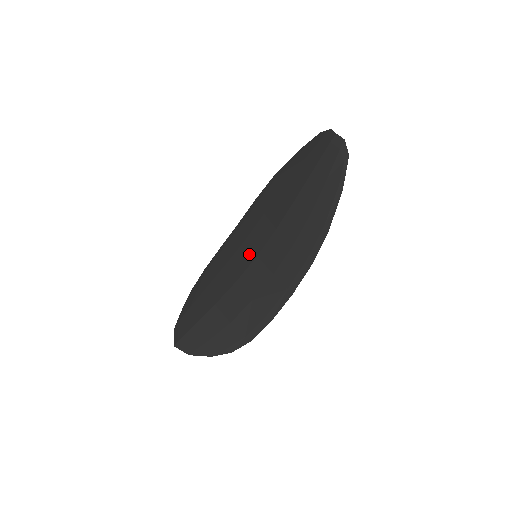
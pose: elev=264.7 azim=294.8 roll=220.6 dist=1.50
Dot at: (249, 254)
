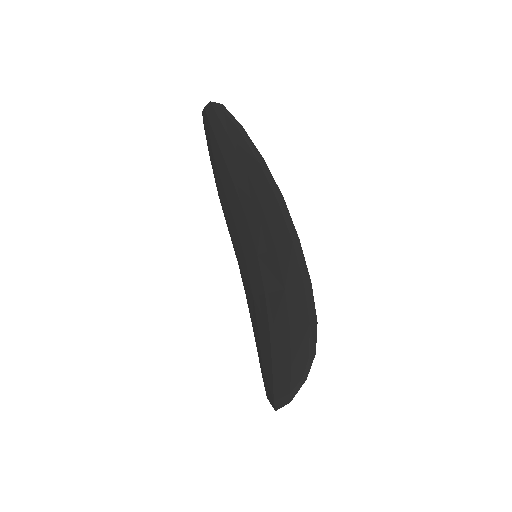
Dot at: (254, 264)
